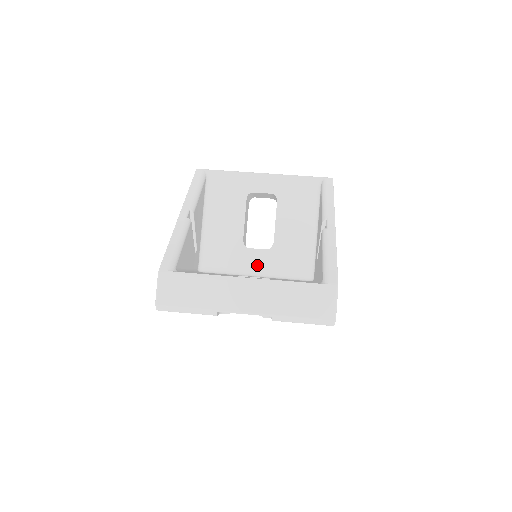
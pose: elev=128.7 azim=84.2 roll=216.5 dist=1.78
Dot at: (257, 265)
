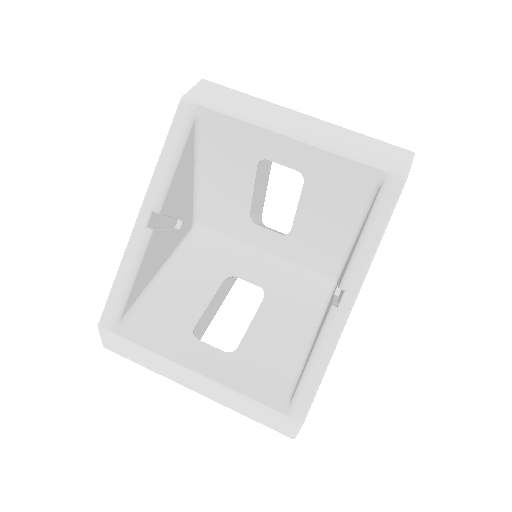
Dot at: (266, 245)
